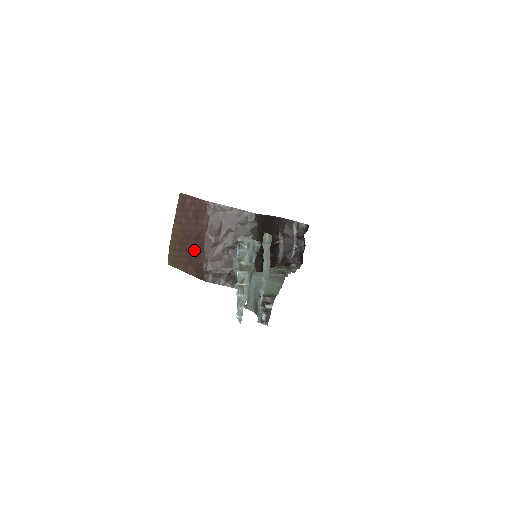
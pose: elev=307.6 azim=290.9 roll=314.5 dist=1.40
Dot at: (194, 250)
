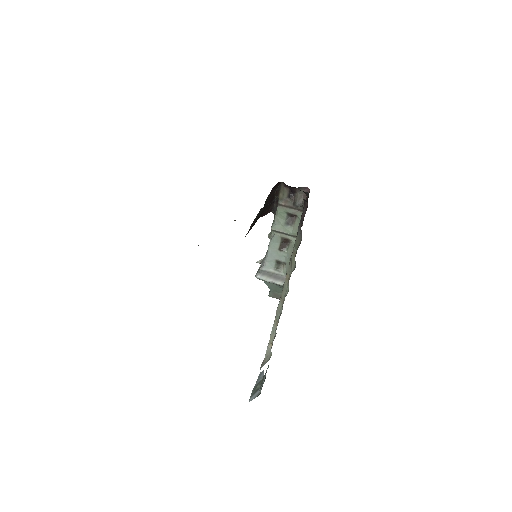
Dot at: occluded
